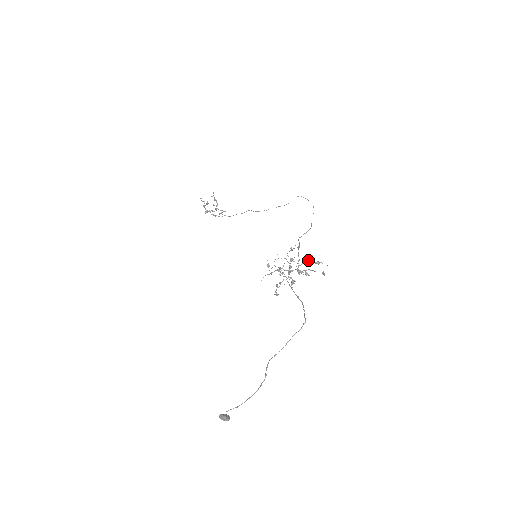
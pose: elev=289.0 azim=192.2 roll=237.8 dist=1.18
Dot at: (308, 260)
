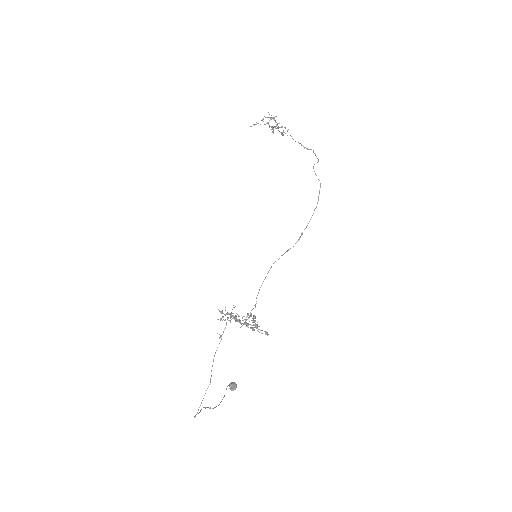
Dot at: (245, 323)
